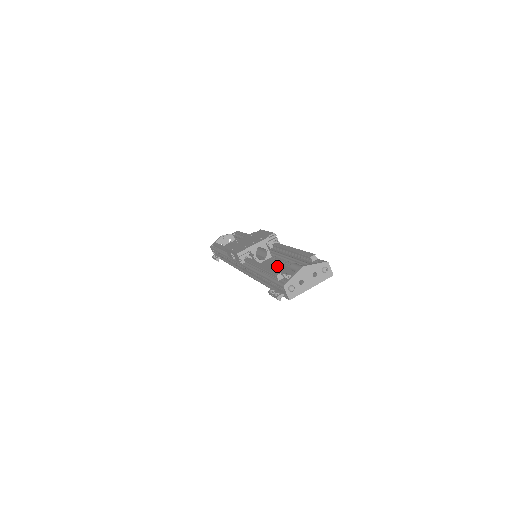
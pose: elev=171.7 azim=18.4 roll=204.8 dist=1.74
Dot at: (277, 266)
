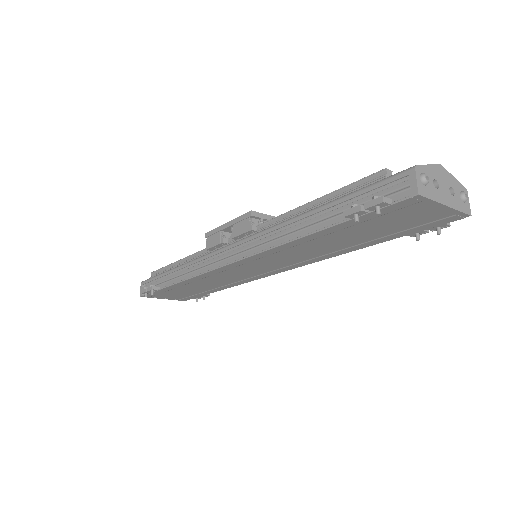
Dot at: occluded
